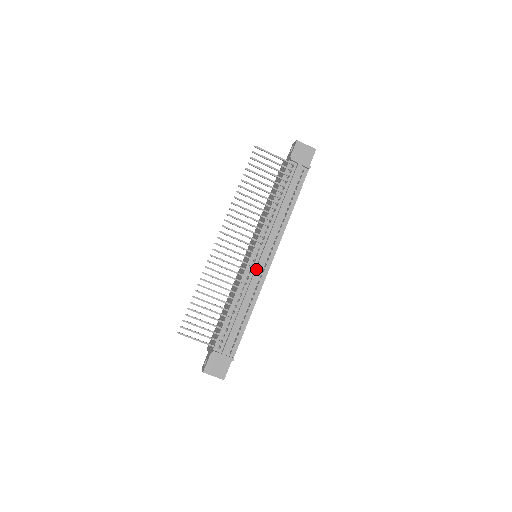
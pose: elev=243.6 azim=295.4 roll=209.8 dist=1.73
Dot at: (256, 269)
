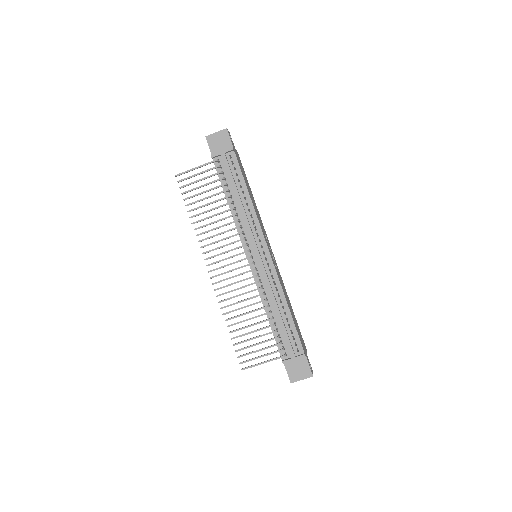
Dot at: (260, 269)
